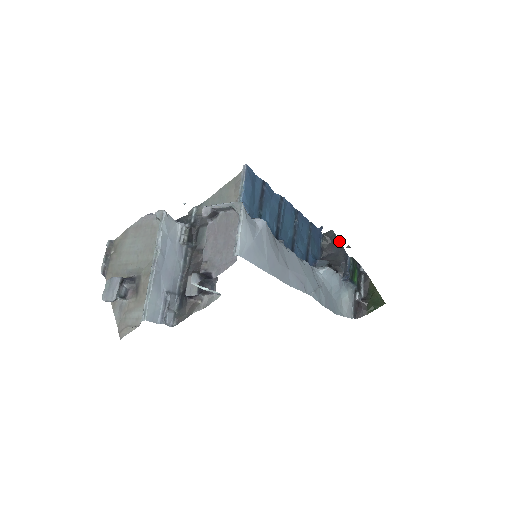
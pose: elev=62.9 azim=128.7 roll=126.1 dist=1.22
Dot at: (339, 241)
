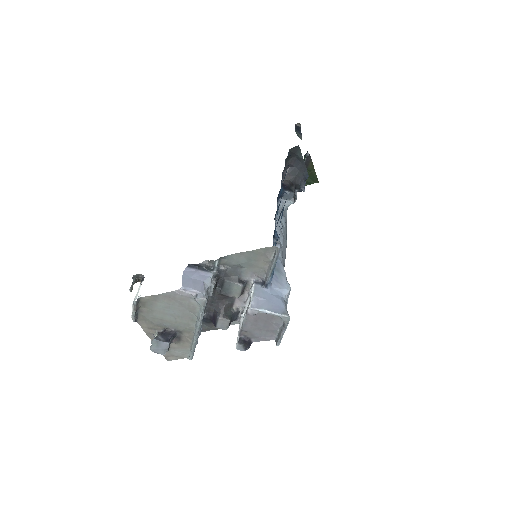
Dot at: (303, 159)
